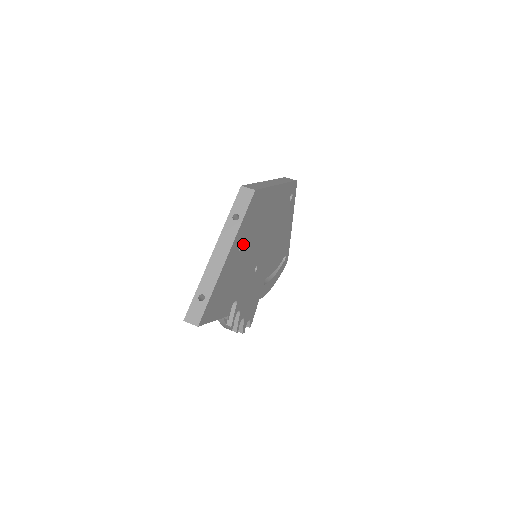
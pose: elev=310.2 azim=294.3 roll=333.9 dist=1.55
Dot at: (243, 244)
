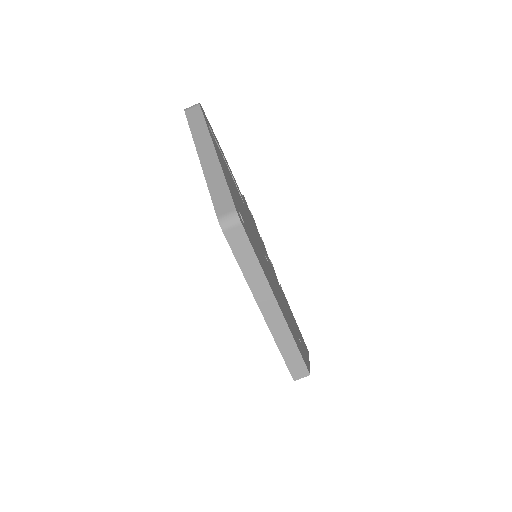
Dot at: occluded
